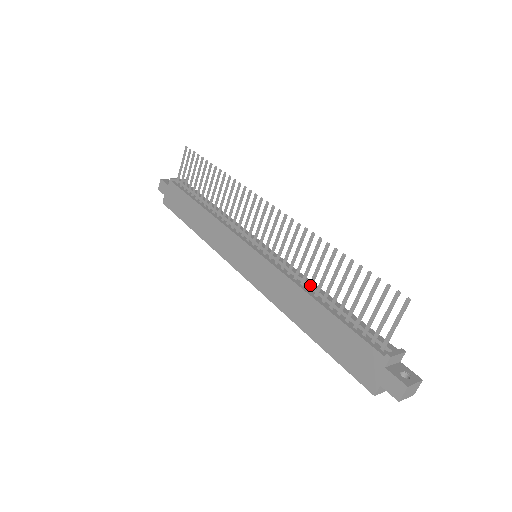
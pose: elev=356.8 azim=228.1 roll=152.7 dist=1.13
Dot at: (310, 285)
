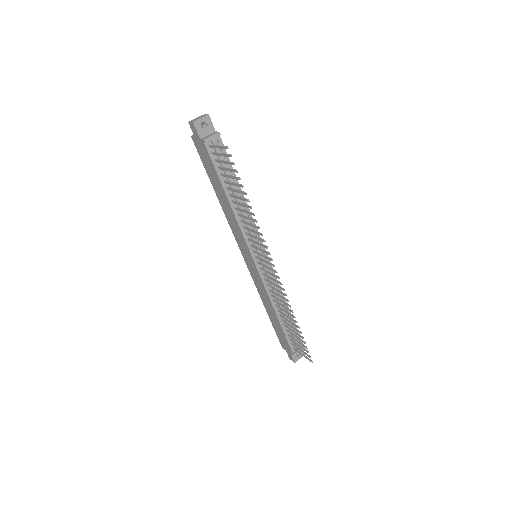
Dot at: (278, 307)
